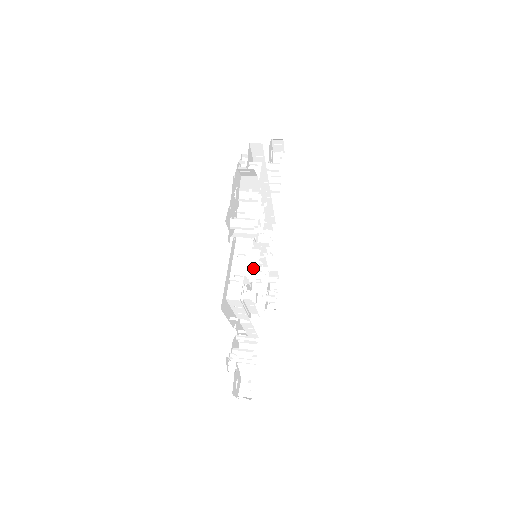
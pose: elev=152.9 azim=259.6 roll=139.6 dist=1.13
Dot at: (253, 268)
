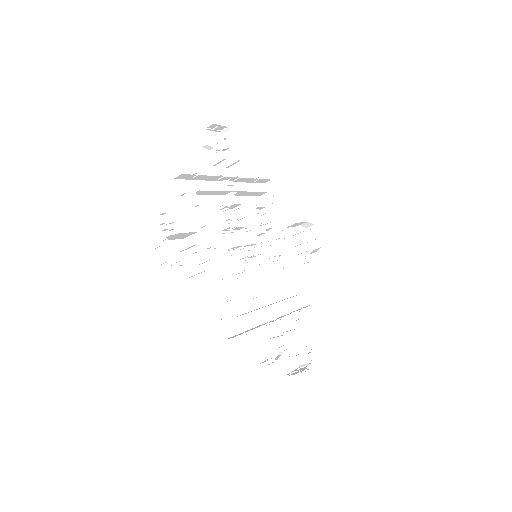
Dot at: (229, 212)
